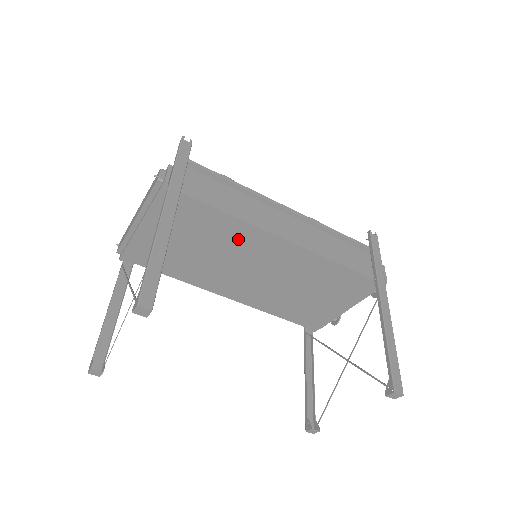
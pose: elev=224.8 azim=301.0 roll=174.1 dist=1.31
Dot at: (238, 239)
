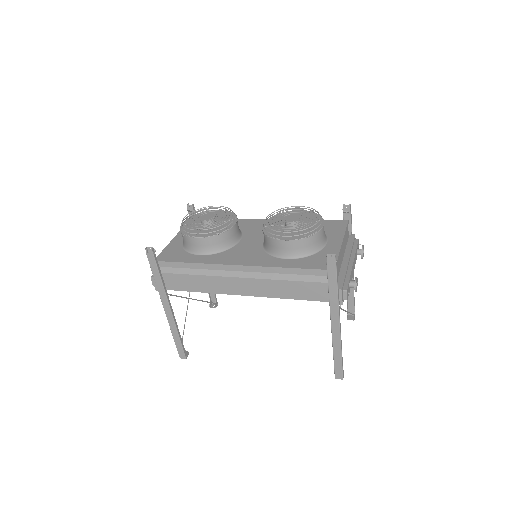
Dot at: occluded
